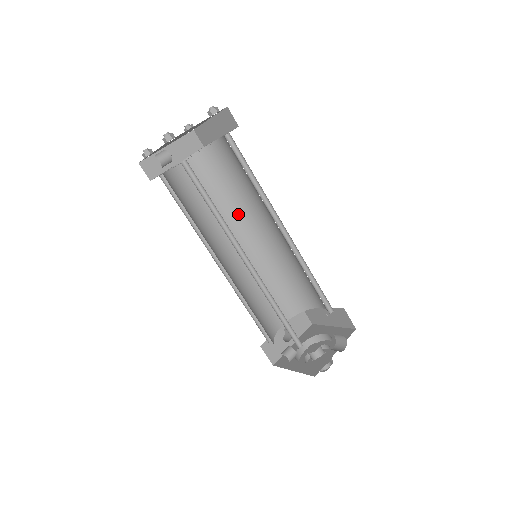
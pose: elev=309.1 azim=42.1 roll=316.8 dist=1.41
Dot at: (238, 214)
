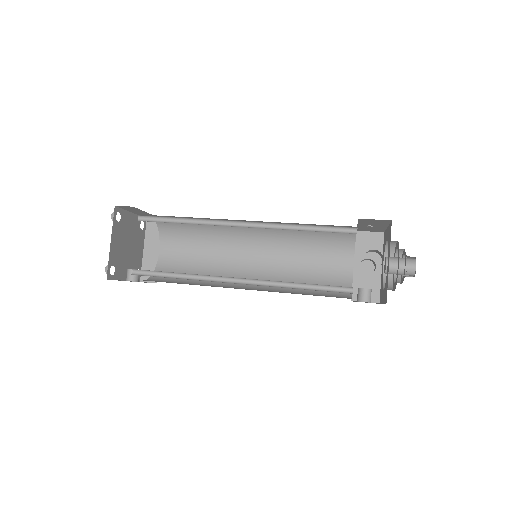
Dot at: (225, 234)
